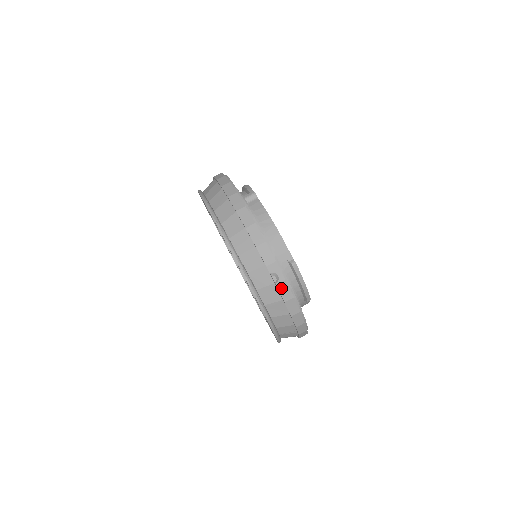
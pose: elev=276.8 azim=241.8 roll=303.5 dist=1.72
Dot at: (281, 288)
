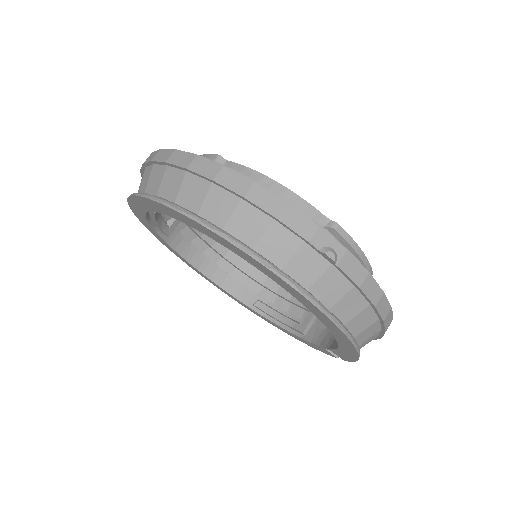
Dot at: (346, 267)
